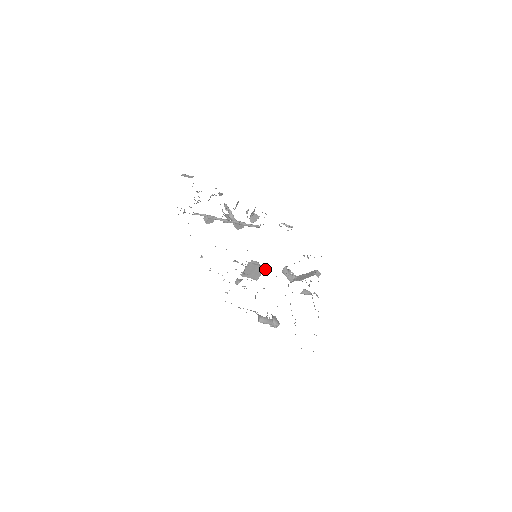
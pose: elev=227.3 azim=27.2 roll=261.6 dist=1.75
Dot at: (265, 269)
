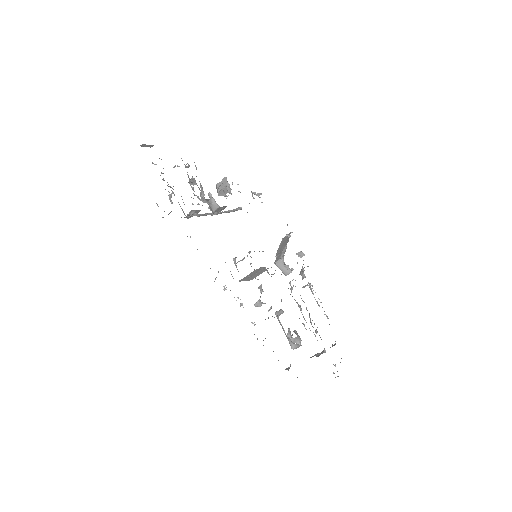
Dot at: (273, 274)
